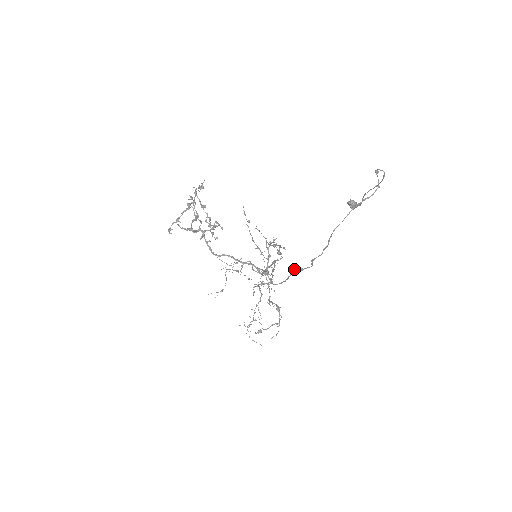
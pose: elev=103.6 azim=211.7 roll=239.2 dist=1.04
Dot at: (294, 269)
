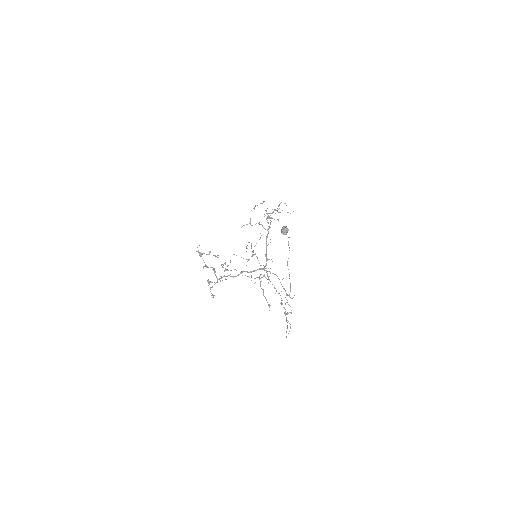
Dot at: occluded
